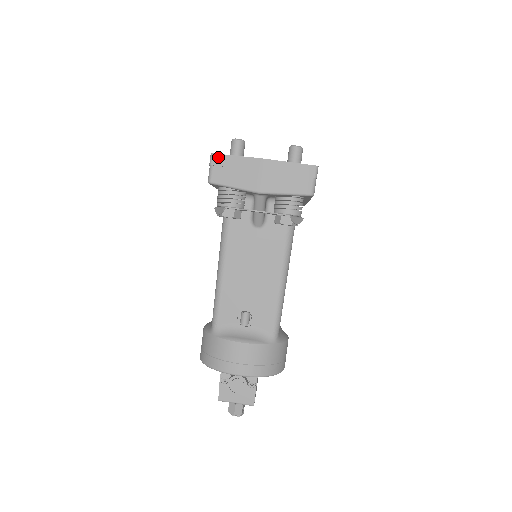
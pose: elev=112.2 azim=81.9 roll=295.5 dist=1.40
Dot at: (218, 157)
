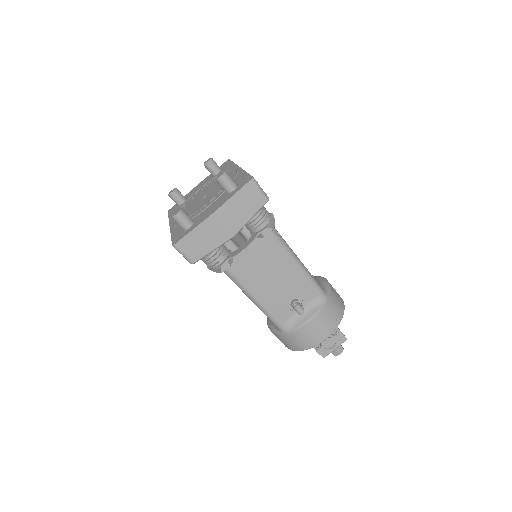
Dot at: (181, 243)
